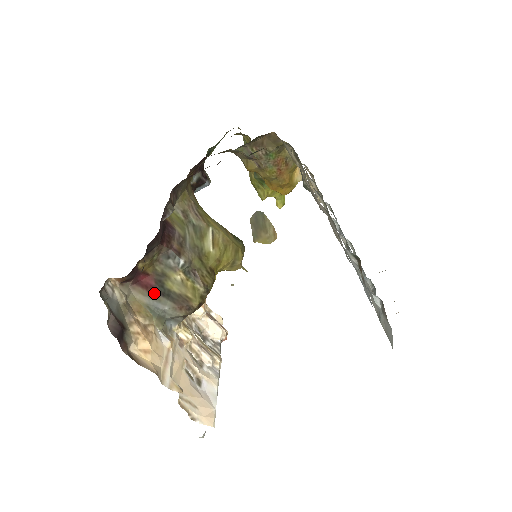
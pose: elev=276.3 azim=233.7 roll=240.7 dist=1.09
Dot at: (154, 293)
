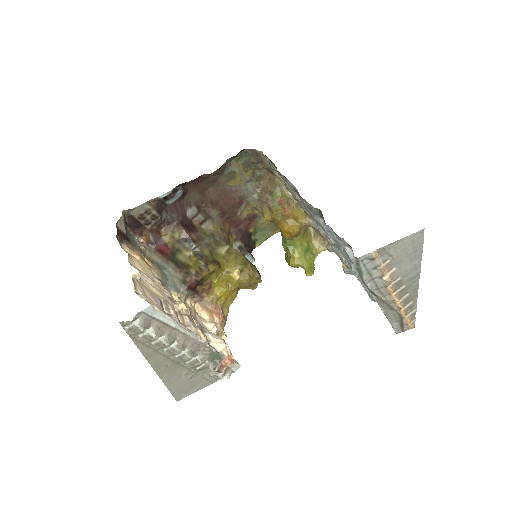
Dot at: (166, 258)
